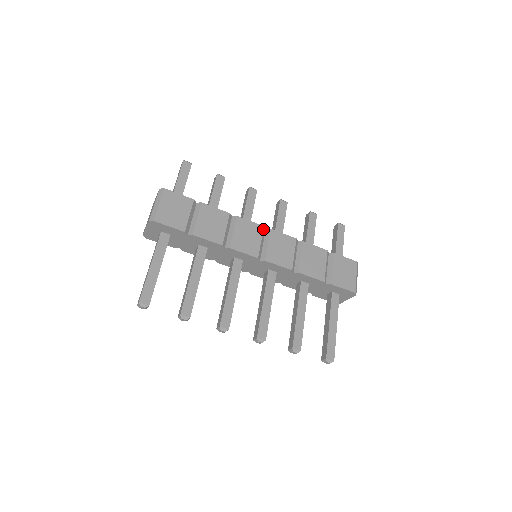
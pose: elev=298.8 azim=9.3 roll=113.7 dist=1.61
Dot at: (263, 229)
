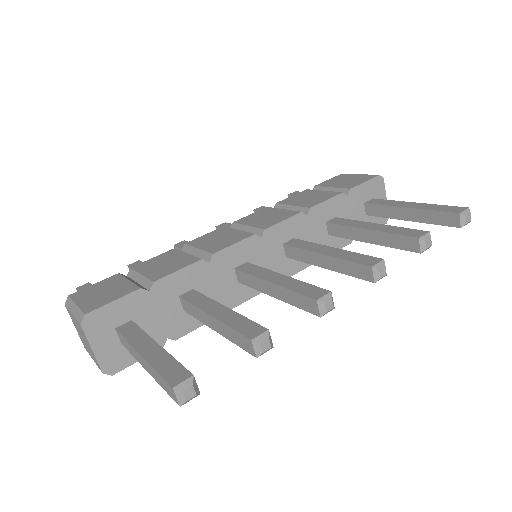
Dot at: (226, 227)
